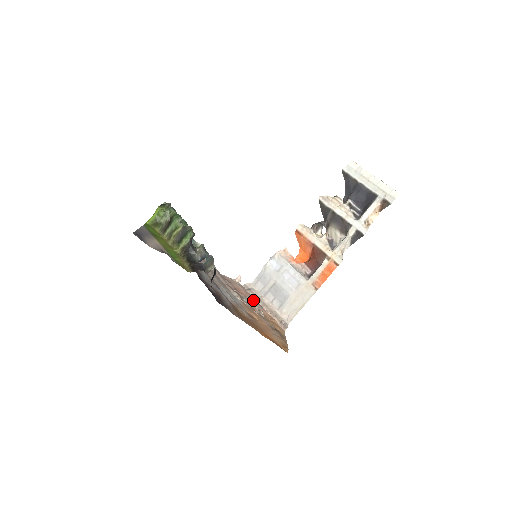
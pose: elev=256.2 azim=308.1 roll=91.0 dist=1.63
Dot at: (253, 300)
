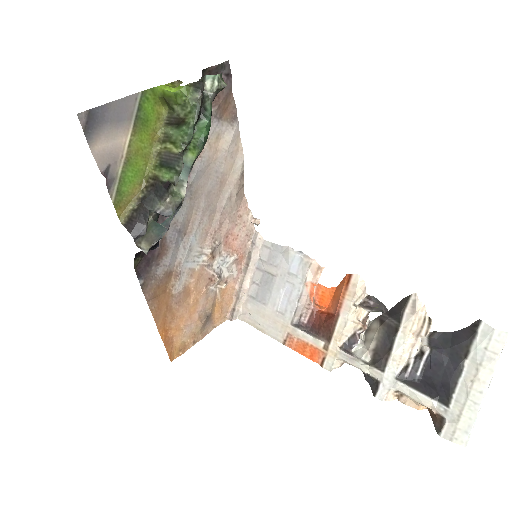
Dot at: (238, 260)
